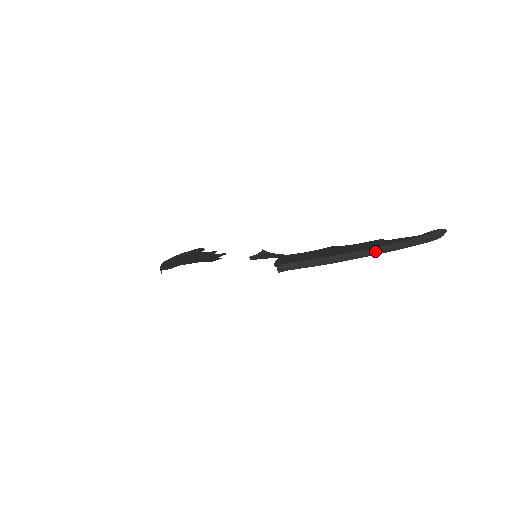
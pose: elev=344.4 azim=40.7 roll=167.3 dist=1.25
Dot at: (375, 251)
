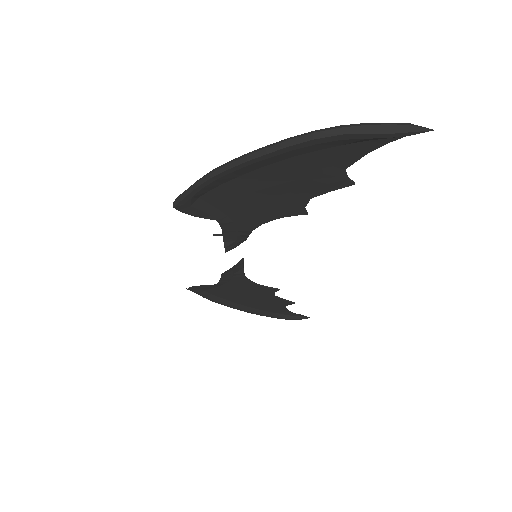
Dot at: (258, 150)
